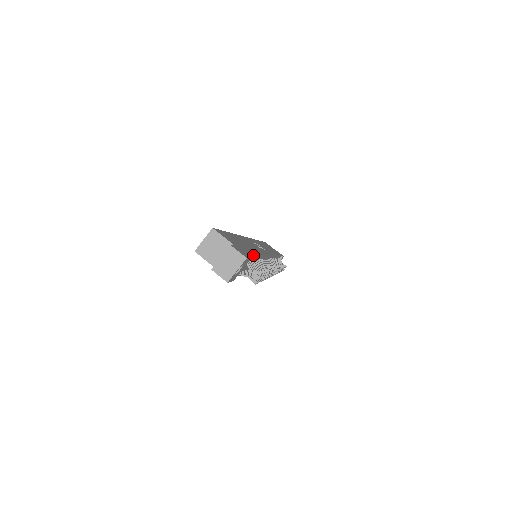
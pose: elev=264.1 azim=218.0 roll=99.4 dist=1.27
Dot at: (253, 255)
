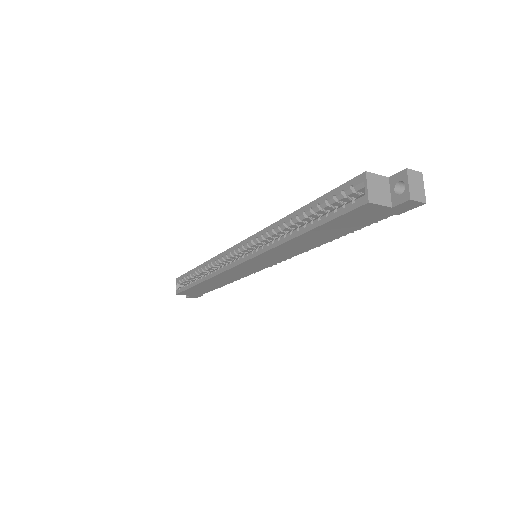
Dot at: occluded
